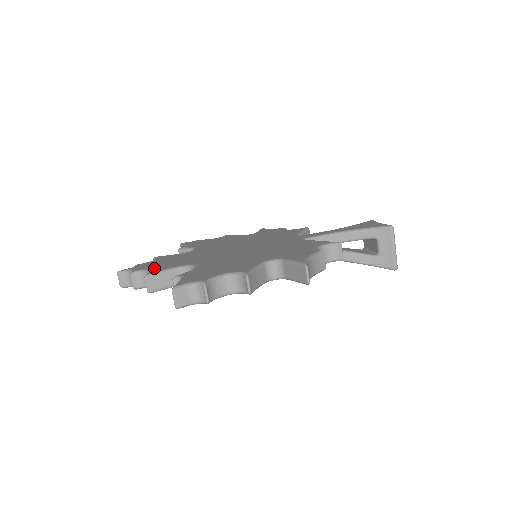
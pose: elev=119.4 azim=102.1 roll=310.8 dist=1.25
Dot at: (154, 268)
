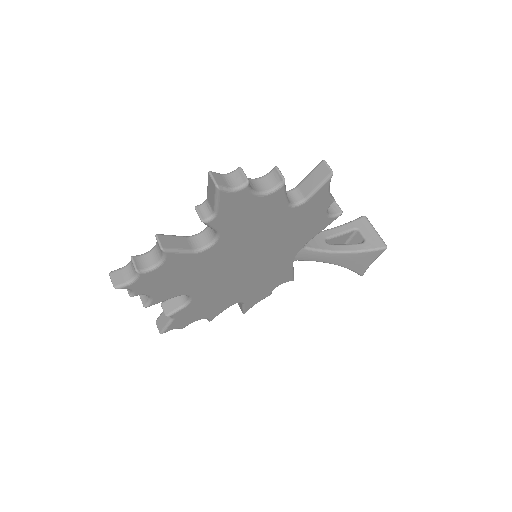
Dot at: occluded
